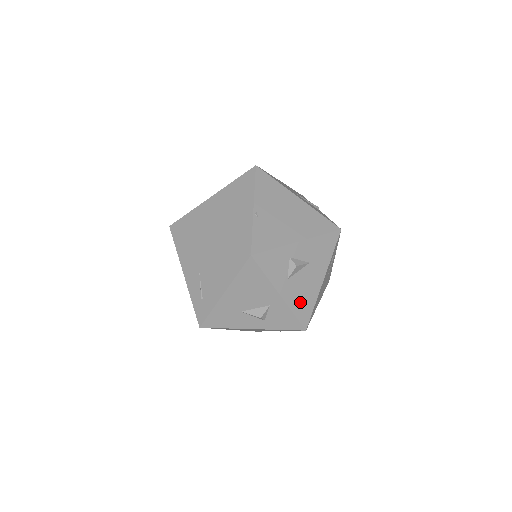
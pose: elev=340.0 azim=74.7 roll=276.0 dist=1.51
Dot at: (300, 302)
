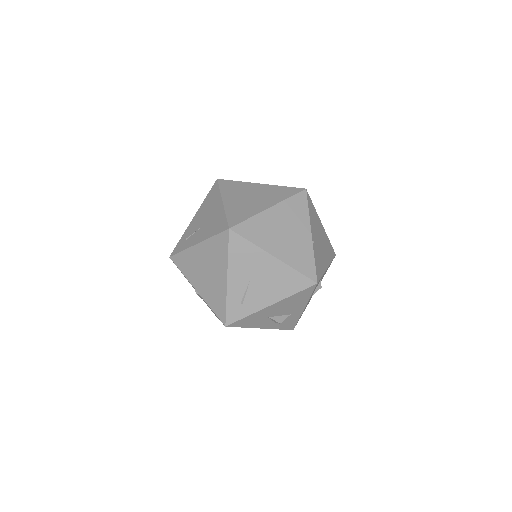
Dot at: occluded
